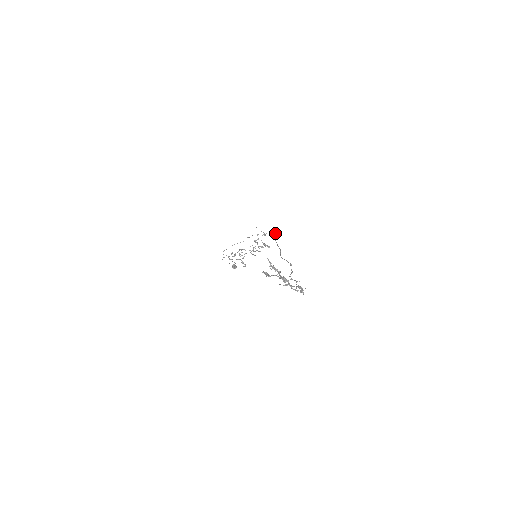
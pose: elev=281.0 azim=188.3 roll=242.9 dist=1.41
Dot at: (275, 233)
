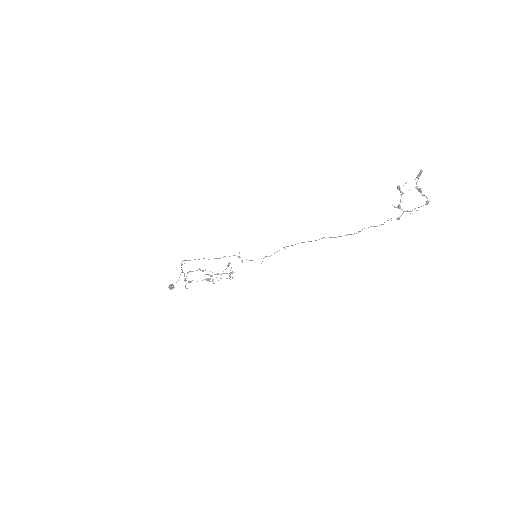
Dot at: (284, 247)
